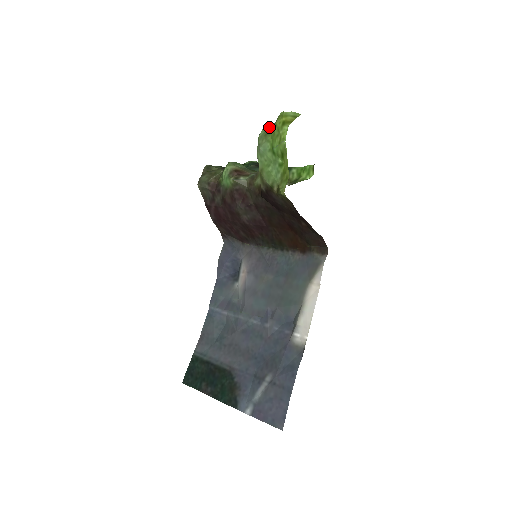
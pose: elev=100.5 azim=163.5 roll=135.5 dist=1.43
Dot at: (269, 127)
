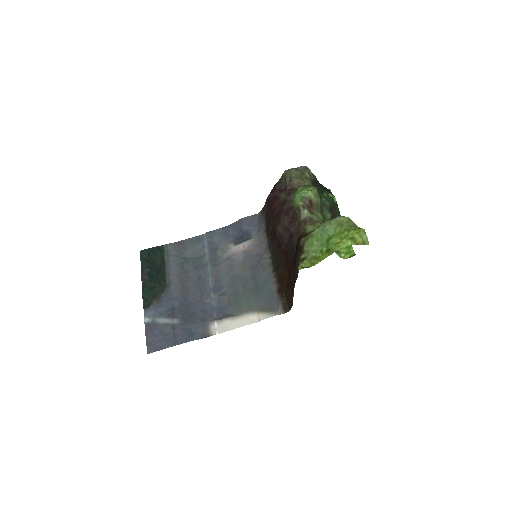
Dot at: (348, 222)
